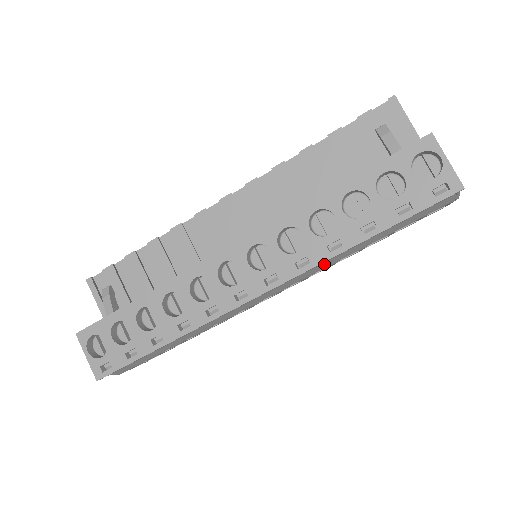
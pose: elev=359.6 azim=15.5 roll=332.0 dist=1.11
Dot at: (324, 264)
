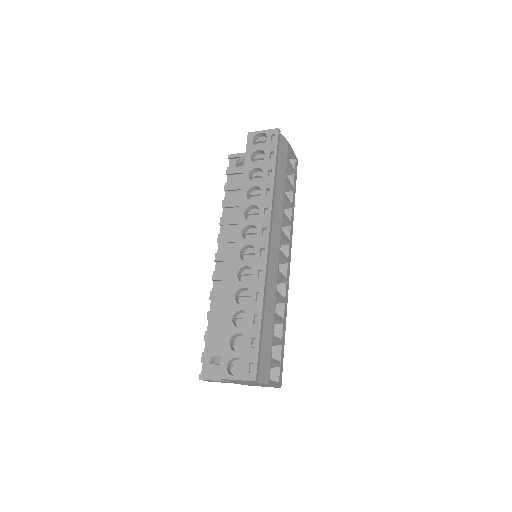
Dot at: (278, 211)
